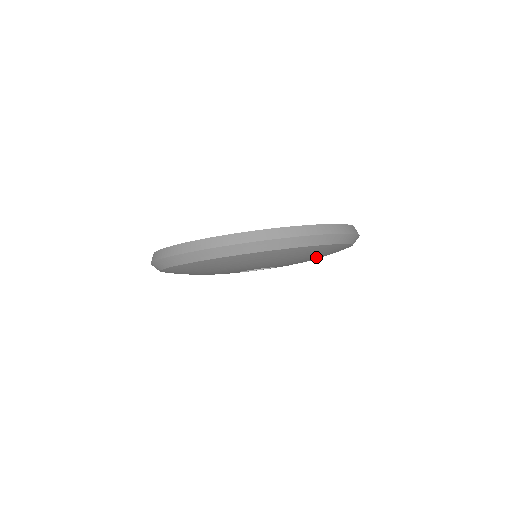
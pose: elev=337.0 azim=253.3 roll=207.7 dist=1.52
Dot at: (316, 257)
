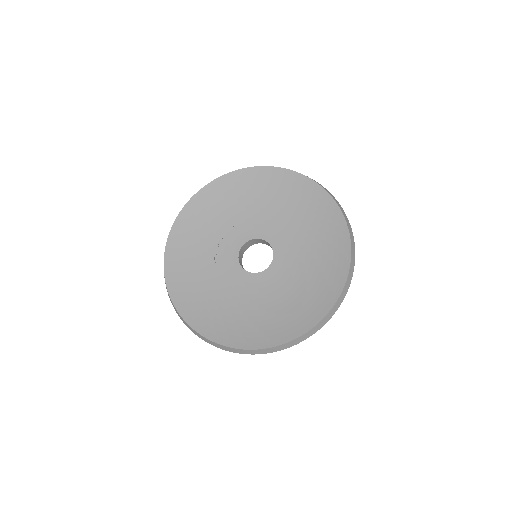
Dot at: occluded
